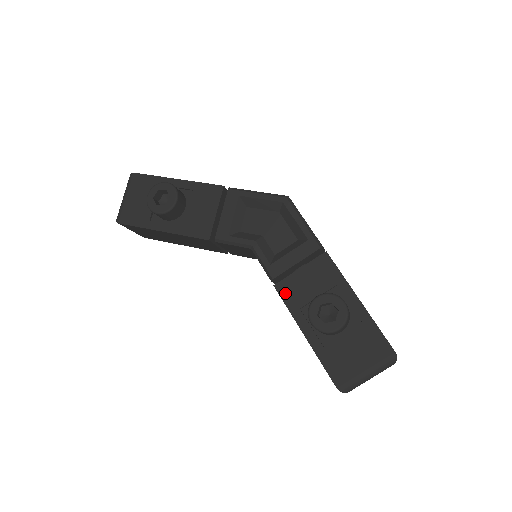
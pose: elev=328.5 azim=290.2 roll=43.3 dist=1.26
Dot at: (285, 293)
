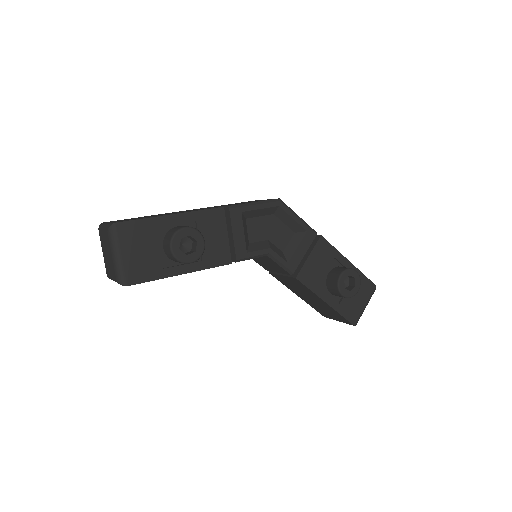
Dot at: (305, 280)
